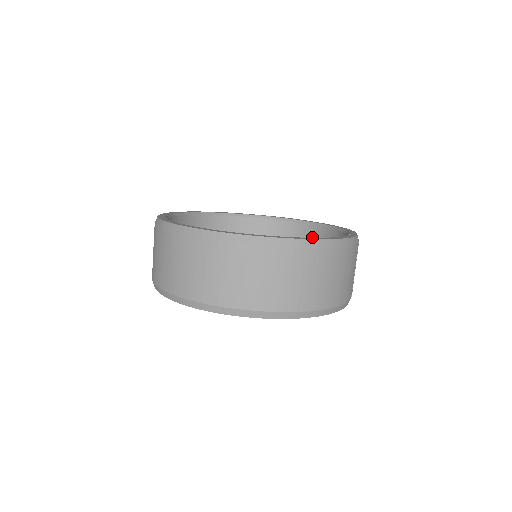
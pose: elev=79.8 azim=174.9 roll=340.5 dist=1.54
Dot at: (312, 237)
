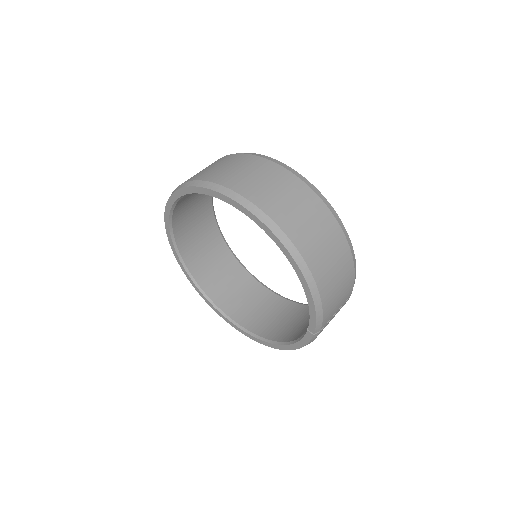
Dot at: (285, 309)
